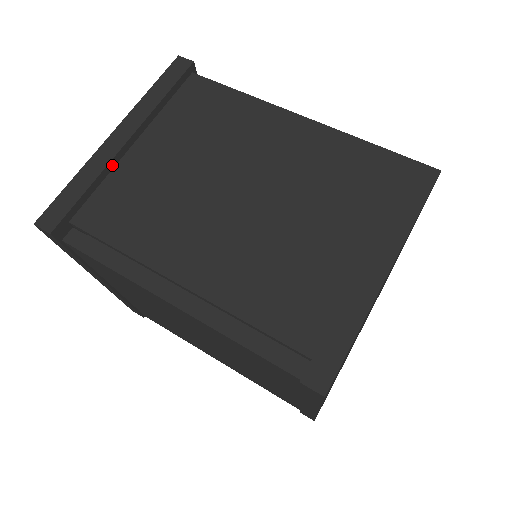
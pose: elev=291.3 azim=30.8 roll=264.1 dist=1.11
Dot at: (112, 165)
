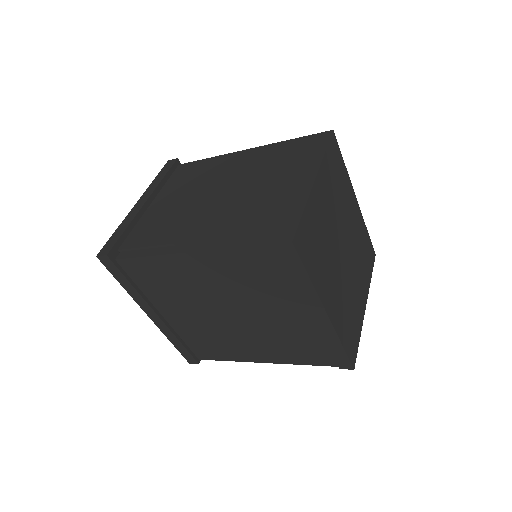
Dot at: (139, 216)
